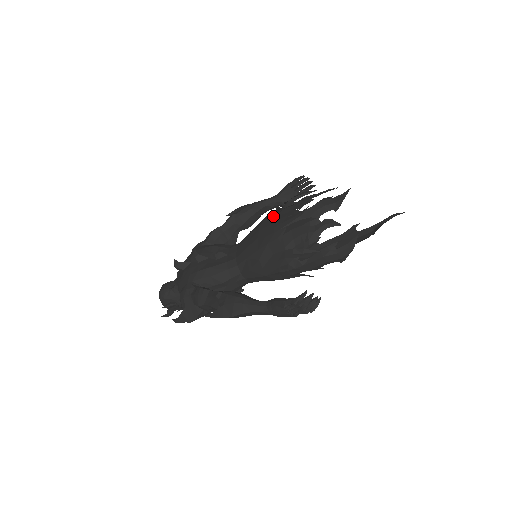
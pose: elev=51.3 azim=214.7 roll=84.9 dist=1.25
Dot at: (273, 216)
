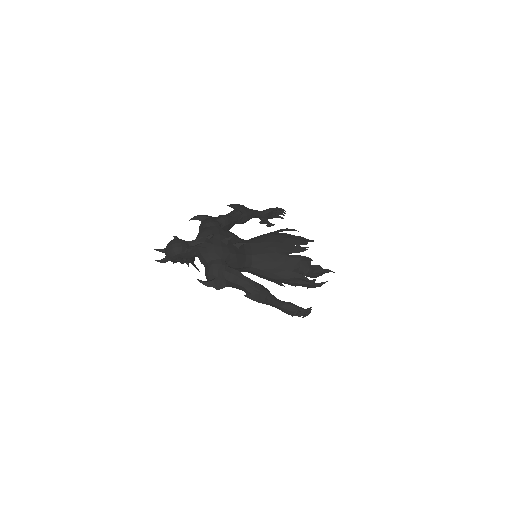
Dot at: occluded
